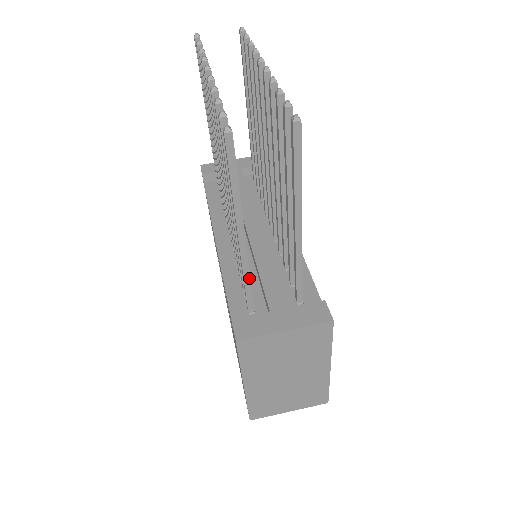
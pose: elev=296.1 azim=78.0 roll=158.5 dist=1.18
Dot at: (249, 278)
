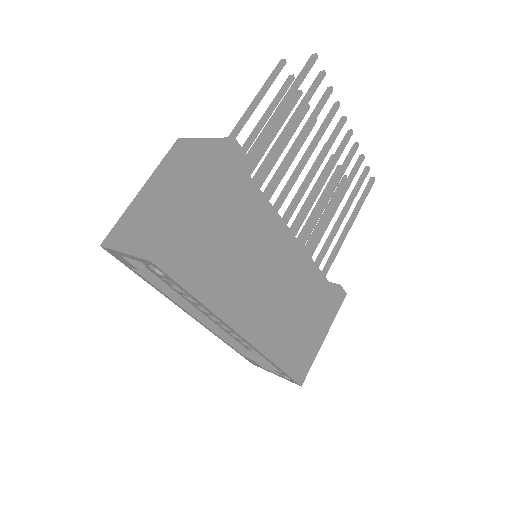
Dot at: occluded
